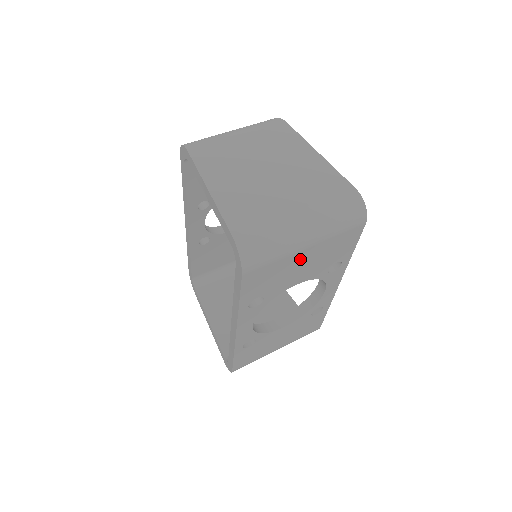
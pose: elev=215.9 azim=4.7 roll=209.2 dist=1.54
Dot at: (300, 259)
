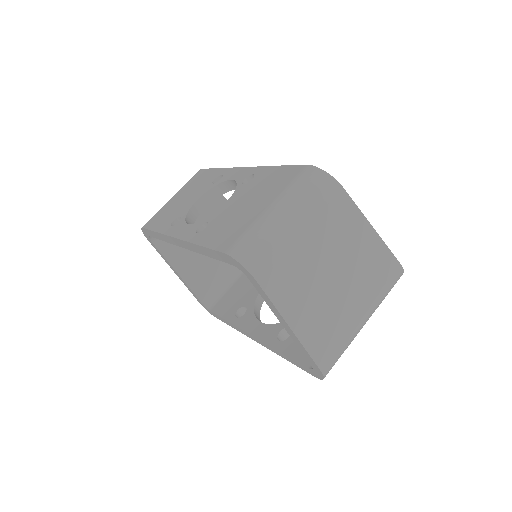
Dot at: occluded
